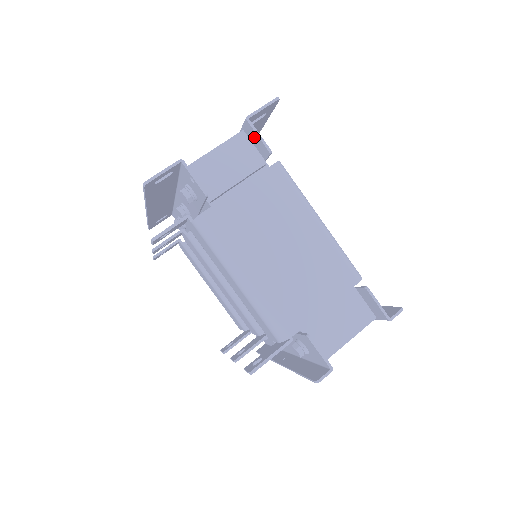
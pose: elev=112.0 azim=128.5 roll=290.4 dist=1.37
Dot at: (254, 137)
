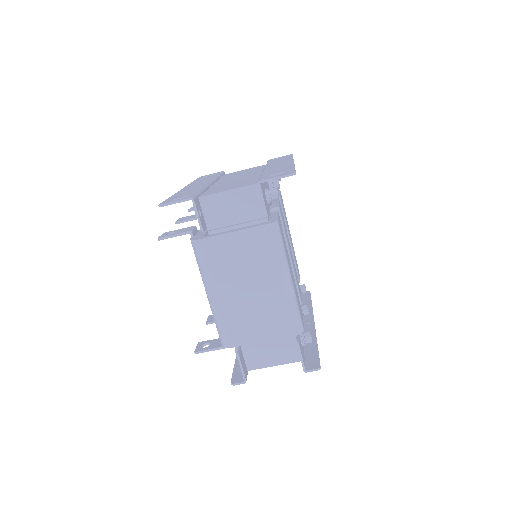
Dot at: occluded
